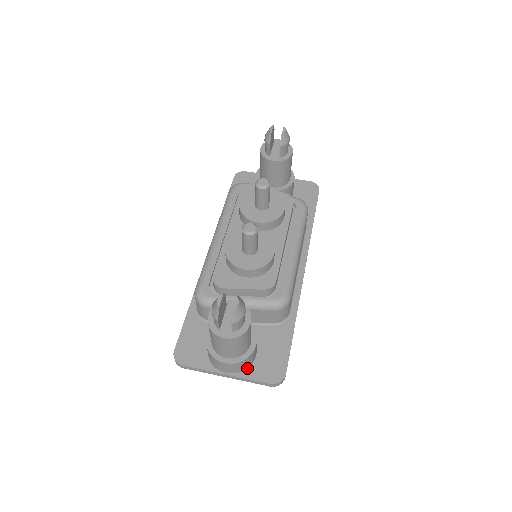
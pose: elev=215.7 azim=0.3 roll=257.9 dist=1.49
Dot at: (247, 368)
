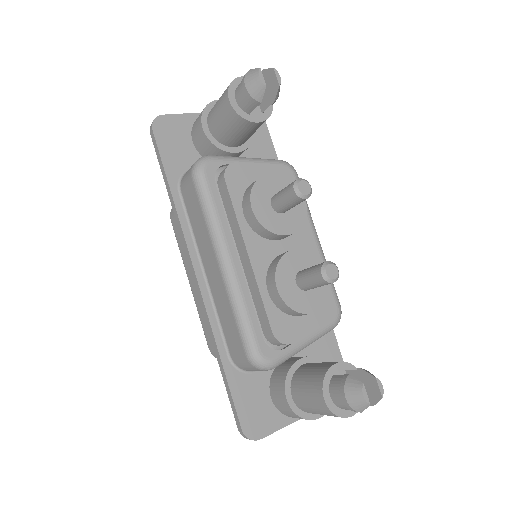
Dot at: occluded
